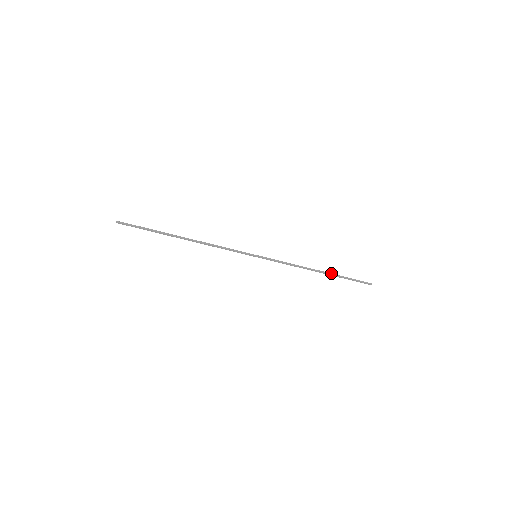
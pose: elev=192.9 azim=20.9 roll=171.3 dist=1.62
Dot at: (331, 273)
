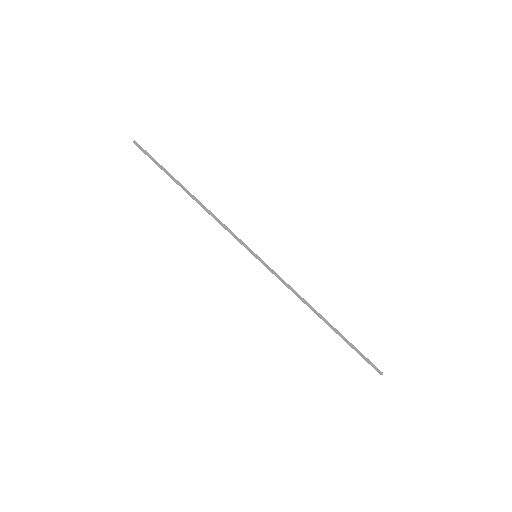
Dot at: occluded
